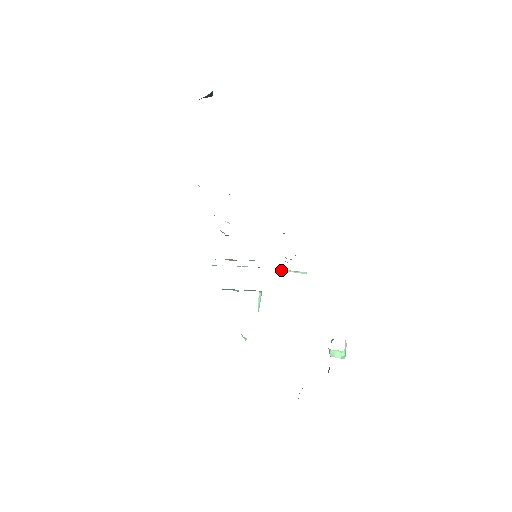
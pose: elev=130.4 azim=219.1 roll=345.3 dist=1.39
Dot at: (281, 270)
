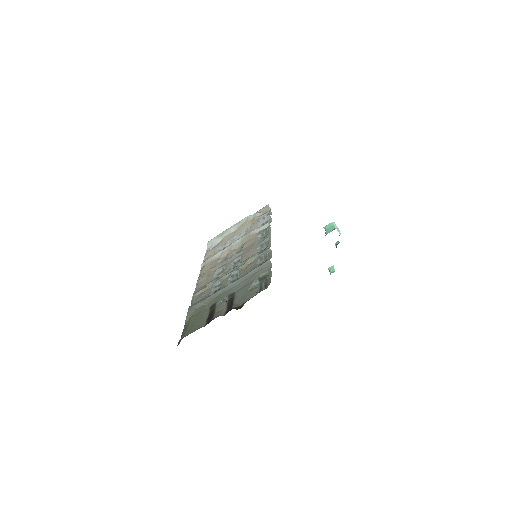
Dot at: occluded
